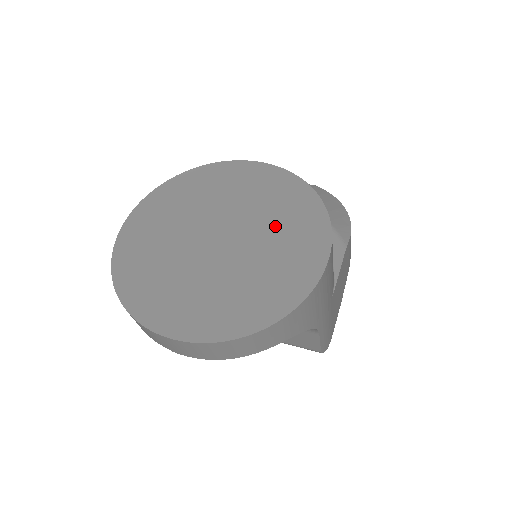
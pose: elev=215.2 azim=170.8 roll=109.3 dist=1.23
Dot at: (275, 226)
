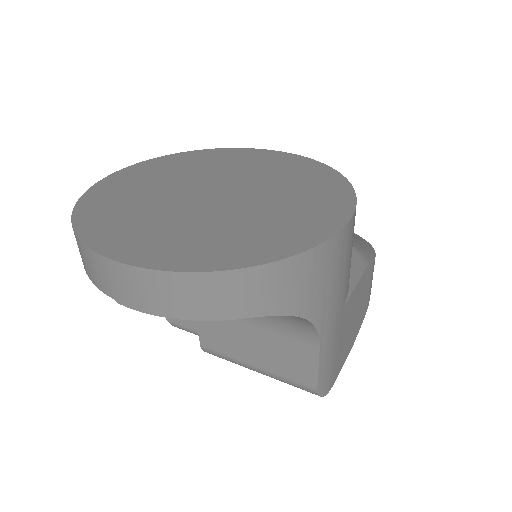
Dot at: (287, 191)
